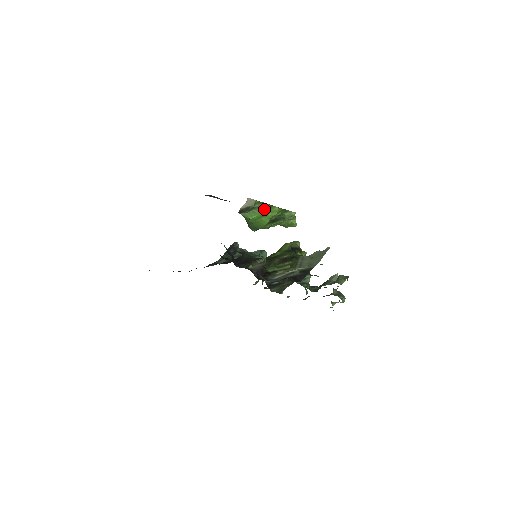
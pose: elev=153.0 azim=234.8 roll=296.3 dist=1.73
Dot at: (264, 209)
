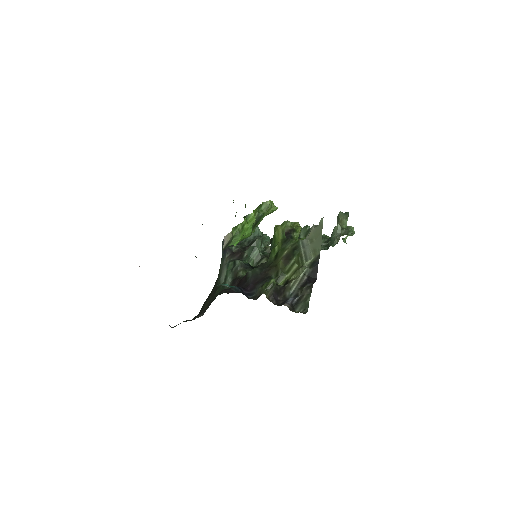
Dot at: (243, 229)
